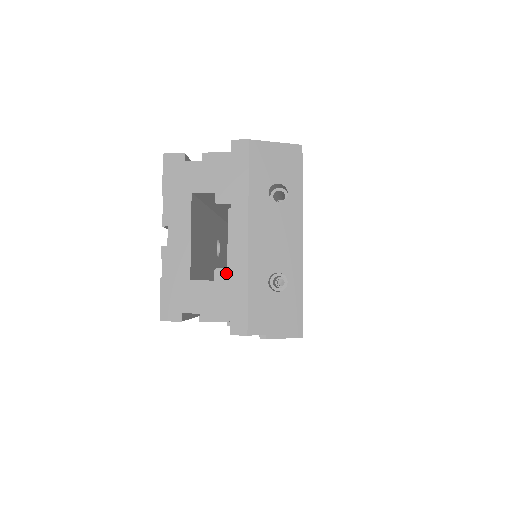
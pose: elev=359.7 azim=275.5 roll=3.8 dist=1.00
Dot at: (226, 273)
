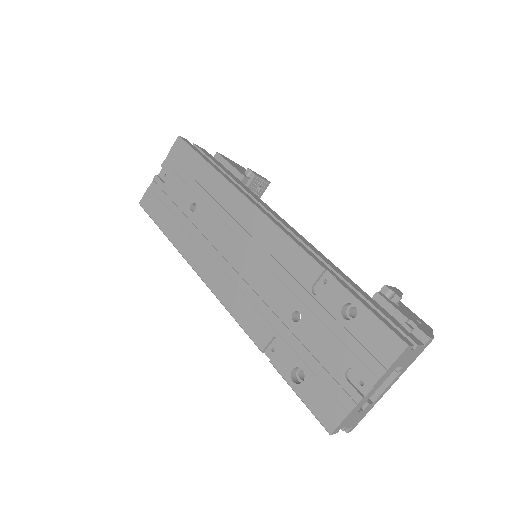
Dot at: (370, 406)
